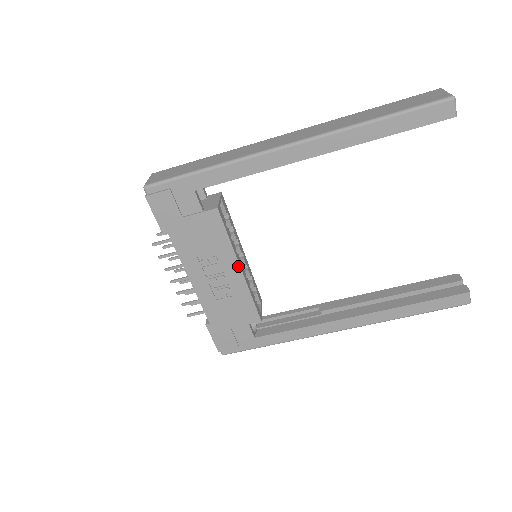
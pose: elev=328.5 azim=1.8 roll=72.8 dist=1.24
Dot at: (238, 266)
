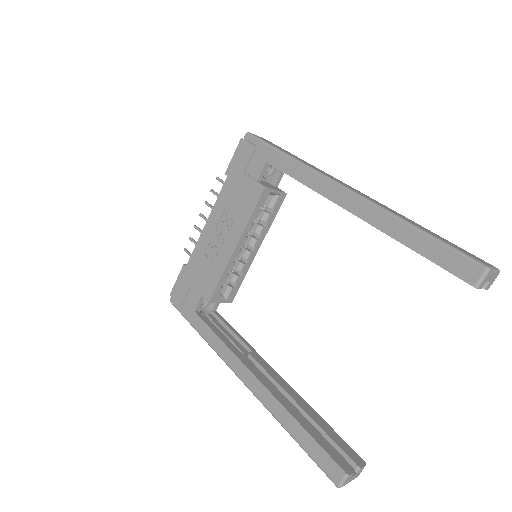
Dot at: (236, 243)
